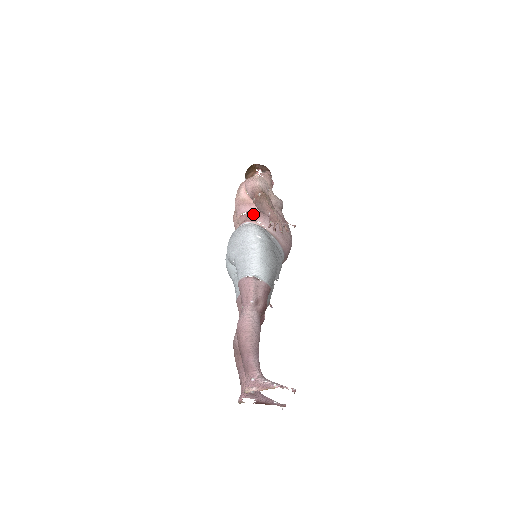
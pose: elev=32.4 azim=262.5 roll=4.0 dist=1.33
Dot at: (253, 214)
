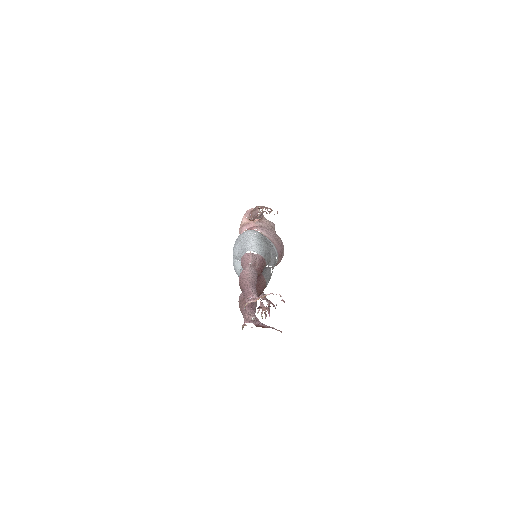
Dot at: (251, 227)
